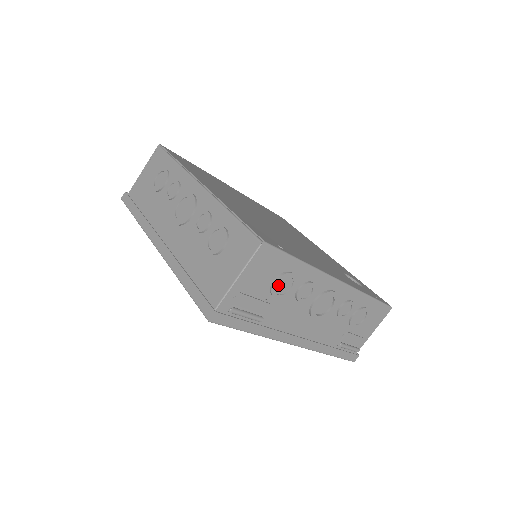
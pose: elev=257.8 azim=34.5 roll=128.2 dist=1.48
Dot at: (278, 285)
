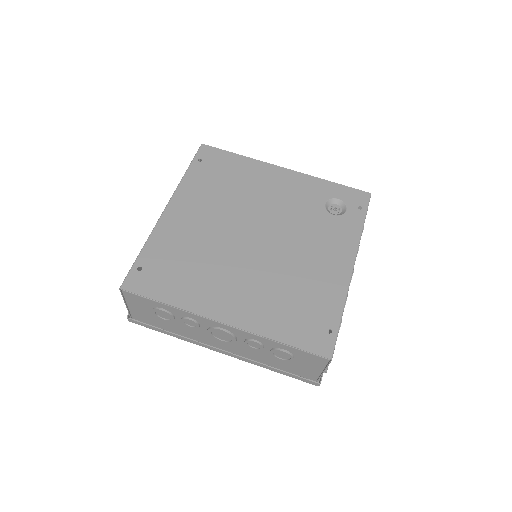
Dot at: occluded
